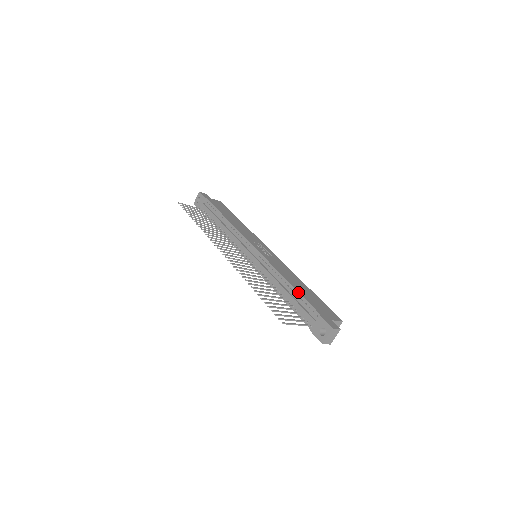
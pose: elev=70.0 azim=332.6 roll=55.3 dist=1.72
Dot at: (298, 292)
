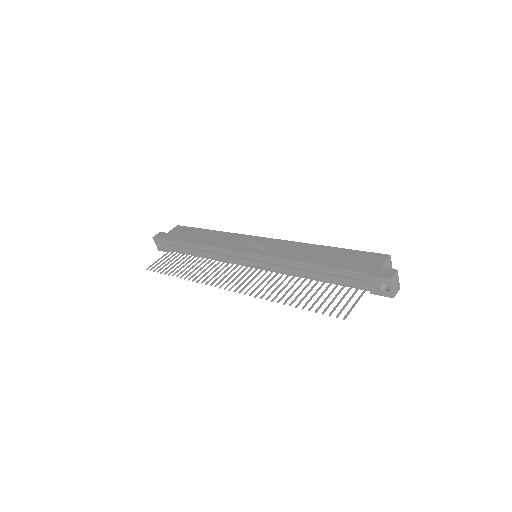
Dot at: (326, 266)
